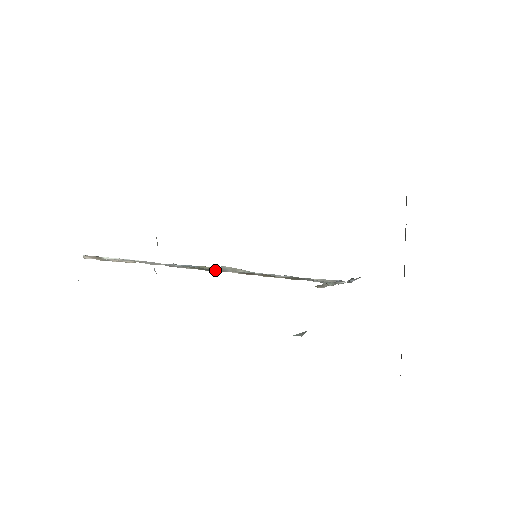
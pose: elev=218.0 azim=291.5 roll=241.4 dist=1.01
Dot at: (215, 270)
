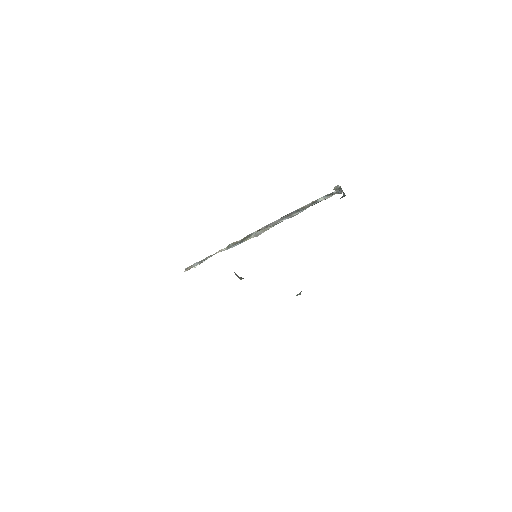
Dot at: occluded
